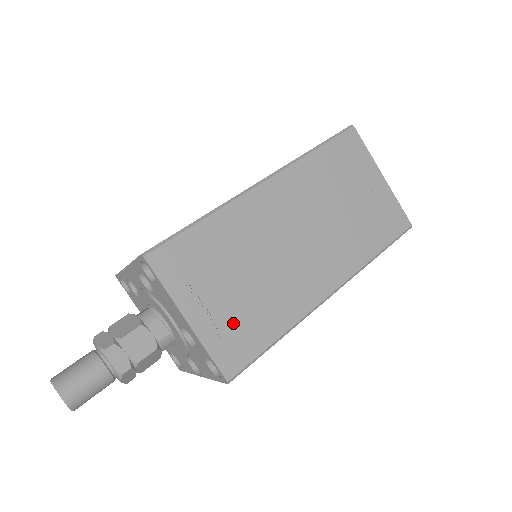
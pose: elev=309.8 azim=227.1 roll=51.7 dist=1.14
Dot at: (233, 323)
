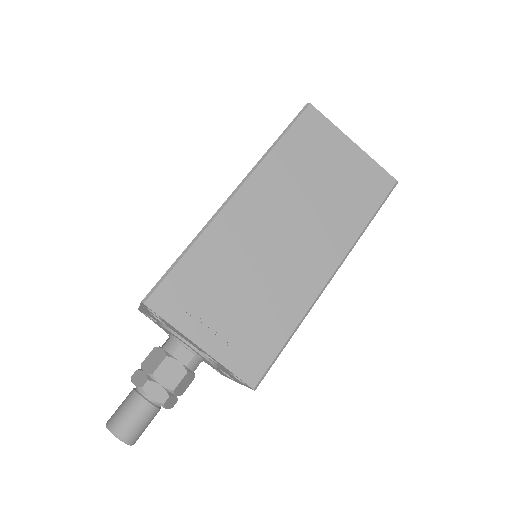
Dot at: (243, 335)
